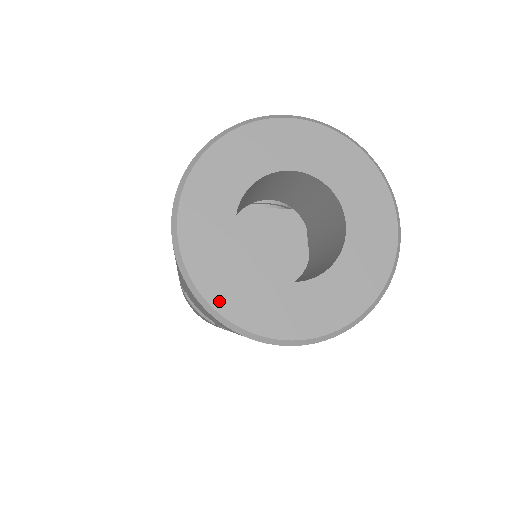
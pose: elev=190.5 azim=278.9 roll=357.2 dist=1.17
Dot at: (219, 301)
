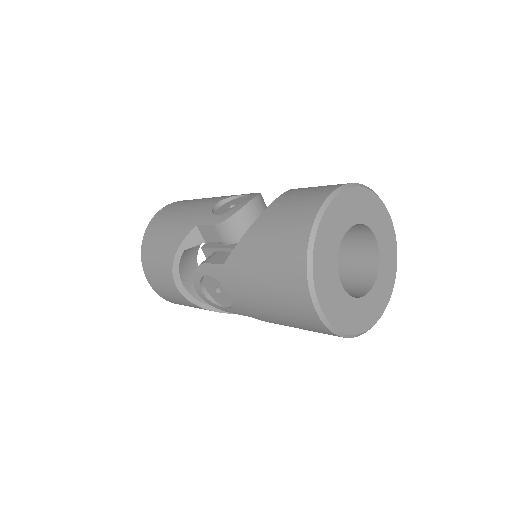
Dot at: (352, 329)
